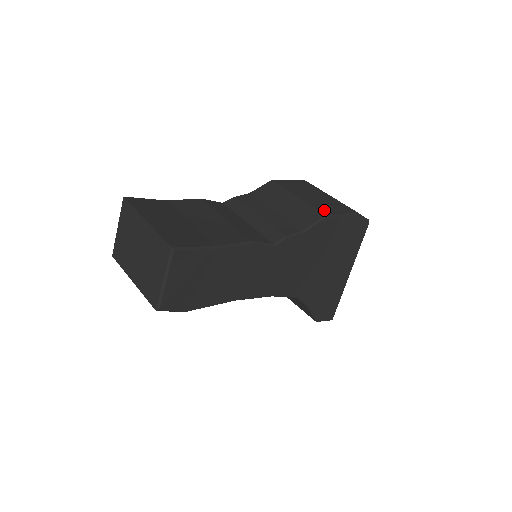
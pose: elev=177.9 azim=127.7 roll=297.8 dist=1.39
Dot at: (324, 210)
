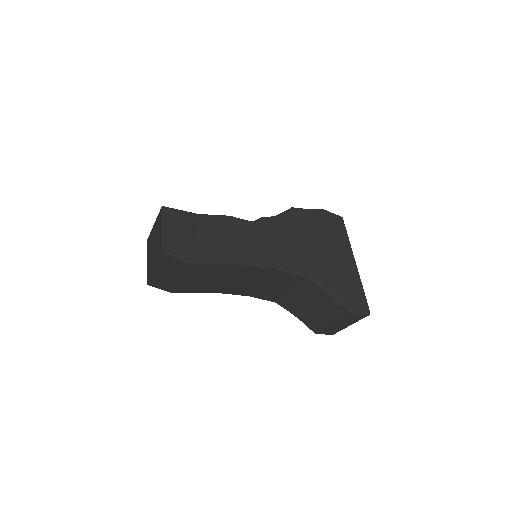
Dot at: occluded
